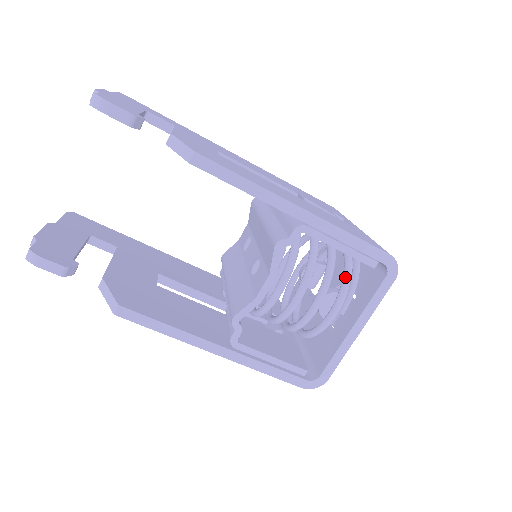
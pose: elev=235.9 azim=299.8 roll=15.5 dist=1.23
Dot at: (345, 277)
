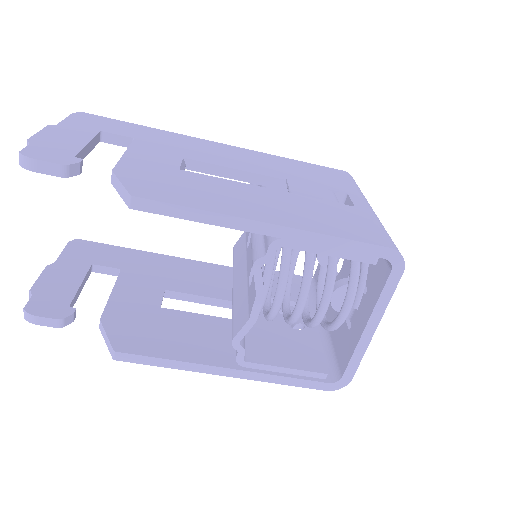
Dot at: (352, 269)
